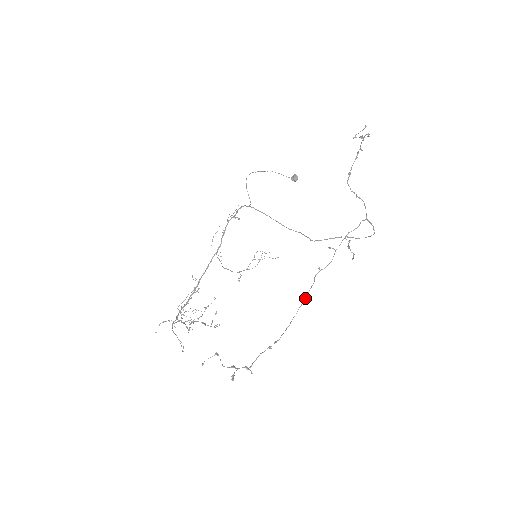
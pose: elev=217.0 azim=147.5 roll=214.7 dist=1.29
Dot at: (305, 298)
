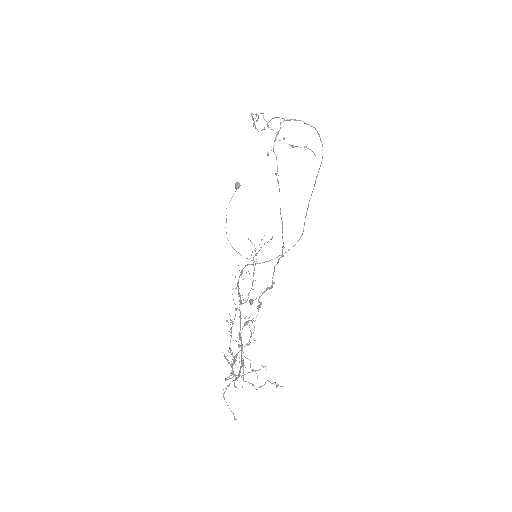
Dot at: occluded
